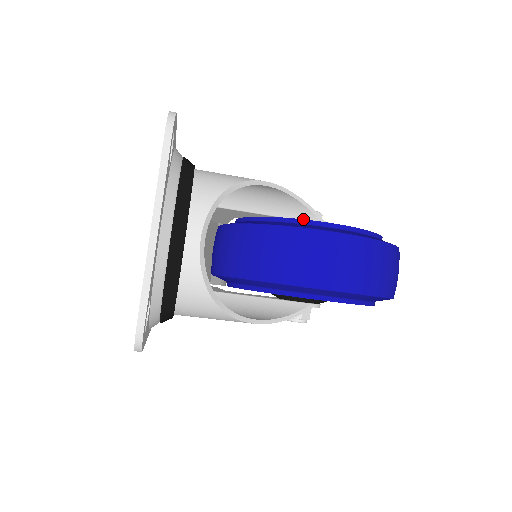
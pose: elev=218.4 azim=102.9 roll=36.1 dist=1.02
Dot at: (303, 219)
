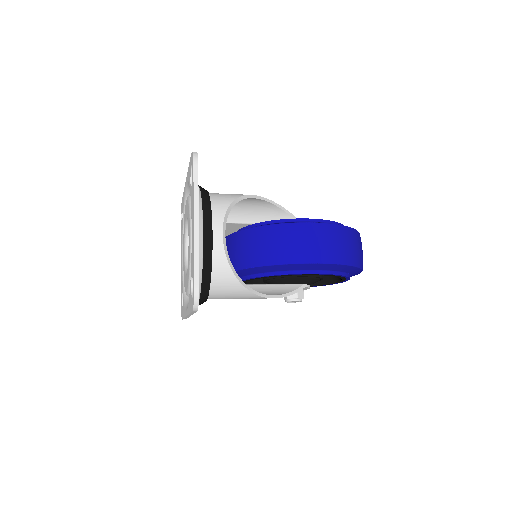
Dot at: (287, 219)
